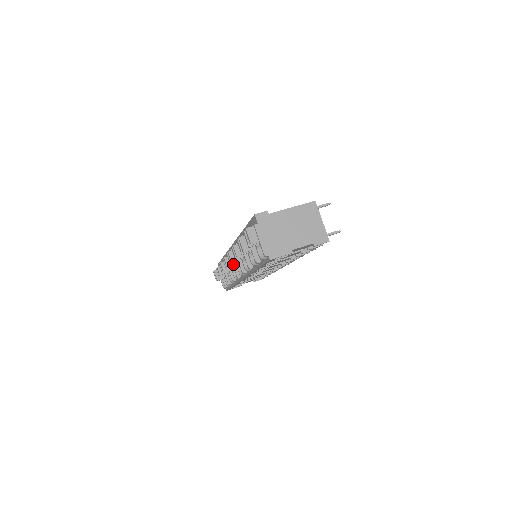
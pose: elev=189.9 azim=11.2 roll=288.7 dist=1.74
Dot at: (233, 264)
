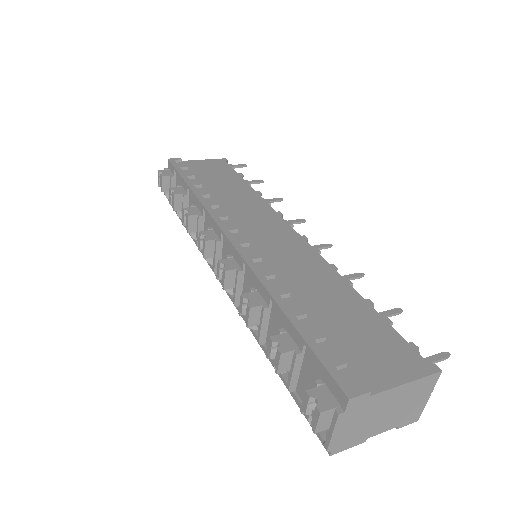
Dot at: (225, 288)
